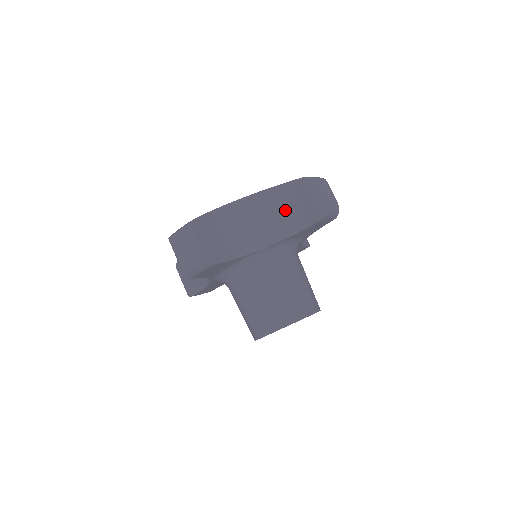
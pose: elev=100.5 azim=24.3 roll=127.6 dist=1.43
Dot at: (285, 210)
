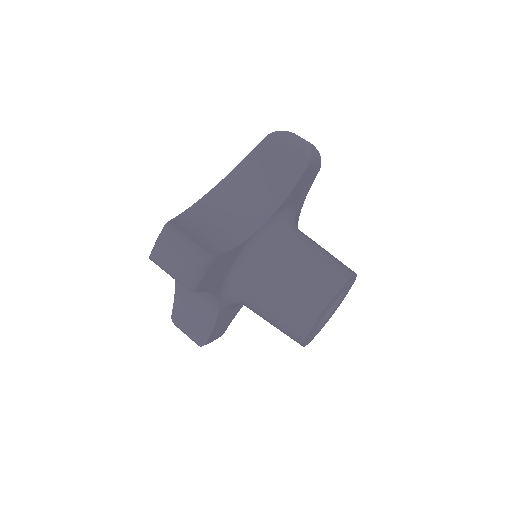
Dot at: (264, 179)
